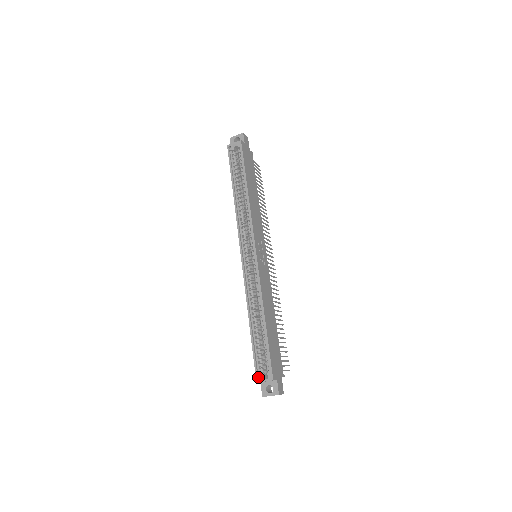
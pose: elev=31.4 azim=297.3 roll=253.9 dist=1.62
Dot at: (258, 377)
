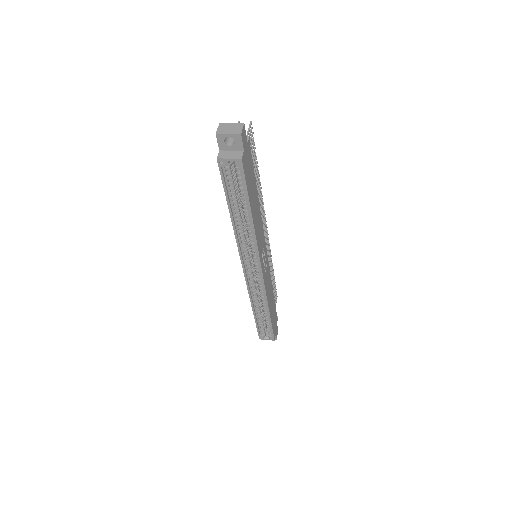
Dot at: (260, 335)
